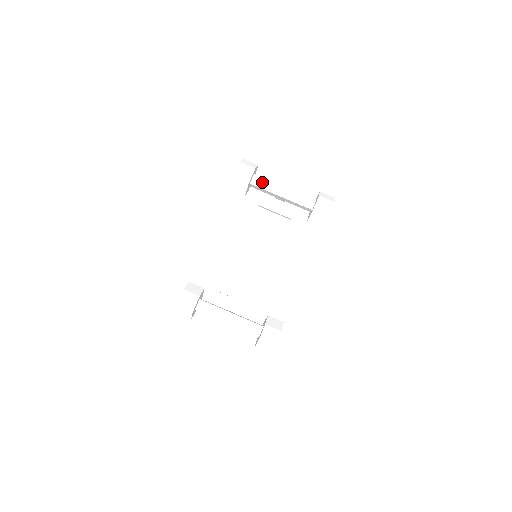
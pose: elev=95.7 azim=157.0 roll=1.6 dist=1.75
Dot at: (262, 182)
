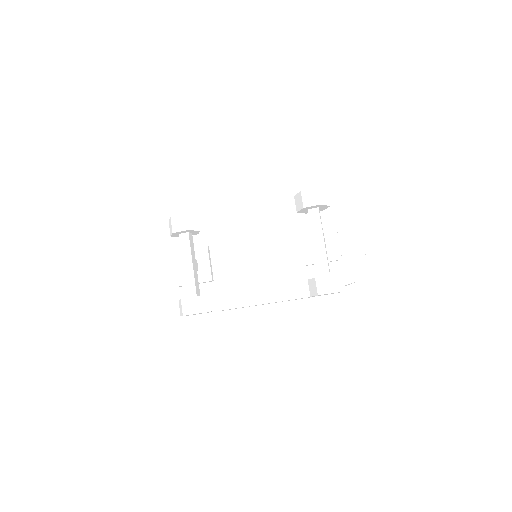
Dot at: (316, 219)
